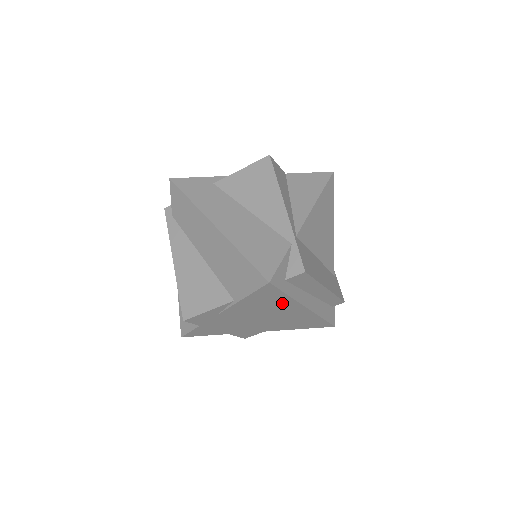
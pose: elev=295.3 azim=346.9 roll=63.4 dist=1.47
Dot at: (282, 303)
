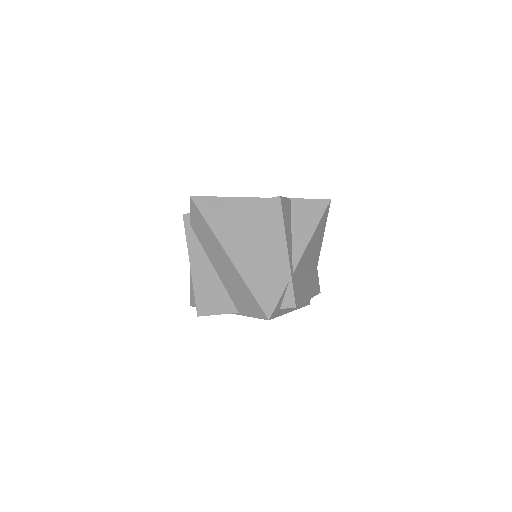
Dot at: occluded
